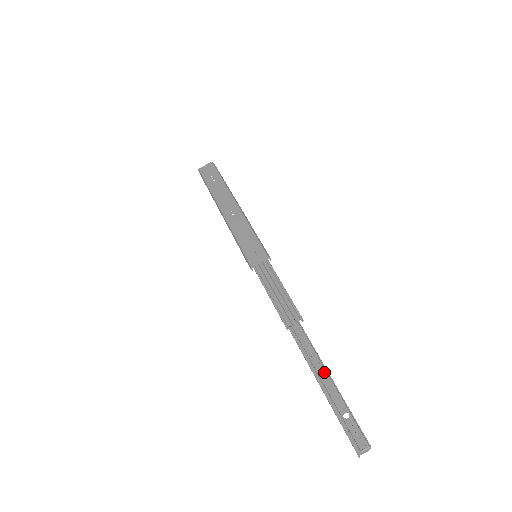
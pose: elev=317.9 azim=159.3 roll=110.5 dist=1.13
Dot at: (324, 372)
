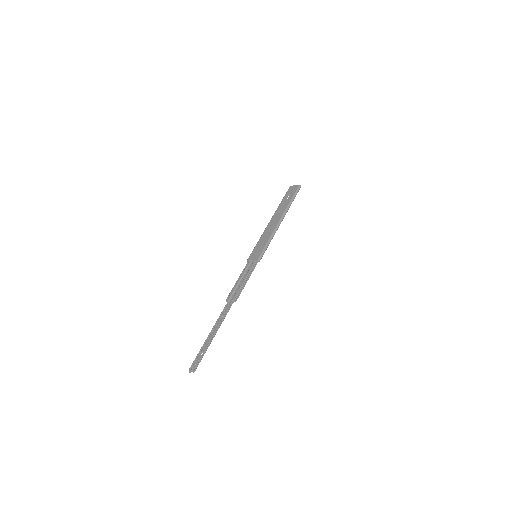
Dot at: (216, 330)
